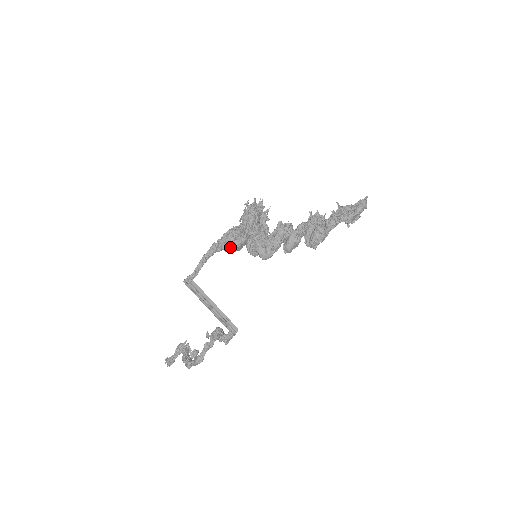
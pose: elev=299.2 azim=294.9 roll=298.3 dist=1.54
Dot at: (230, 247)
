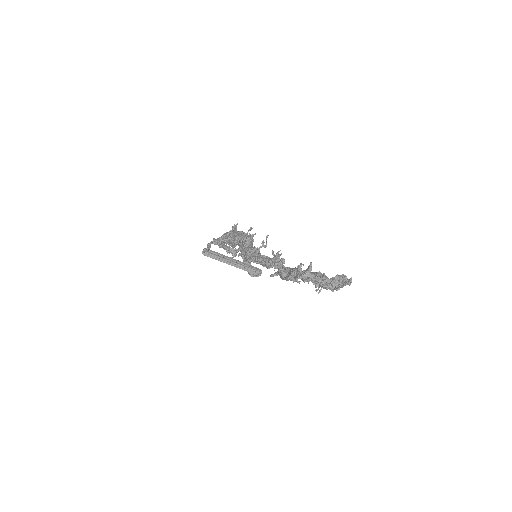
Dot at: occluded
